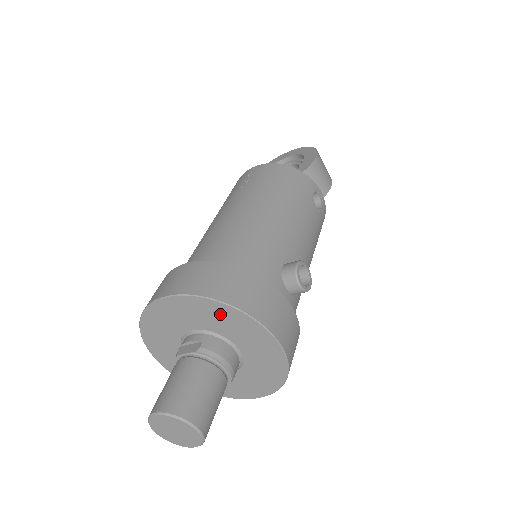
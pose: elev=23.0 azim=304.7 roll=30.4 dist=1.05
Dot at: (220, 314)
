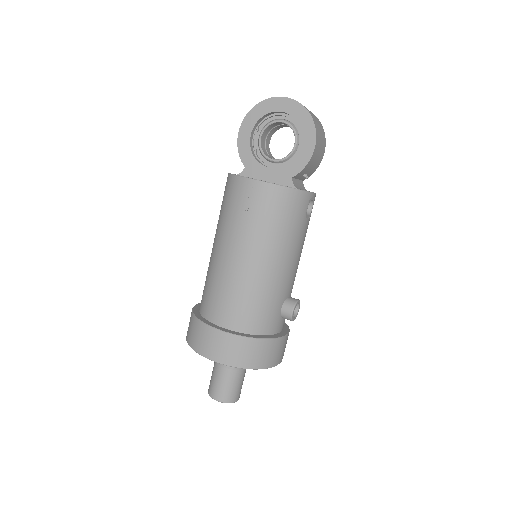
Dot at: occluded
